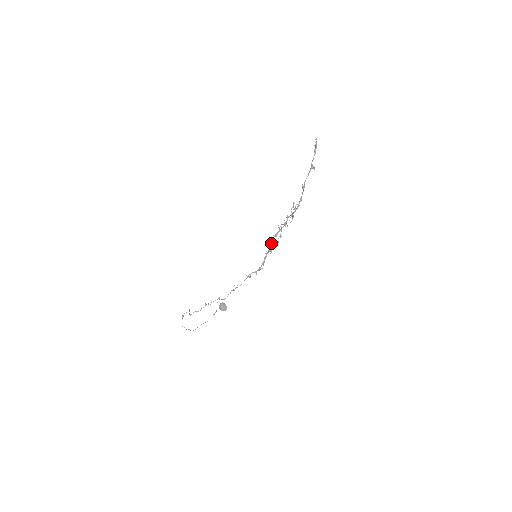
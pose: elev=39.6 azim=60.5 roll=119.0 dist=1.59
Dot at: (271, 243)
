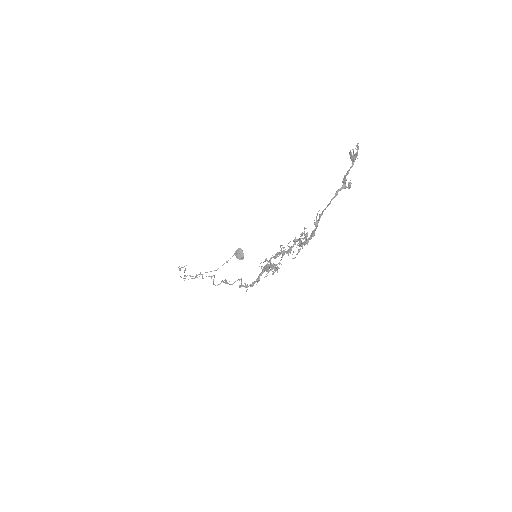
Dot at: (264, 270)
